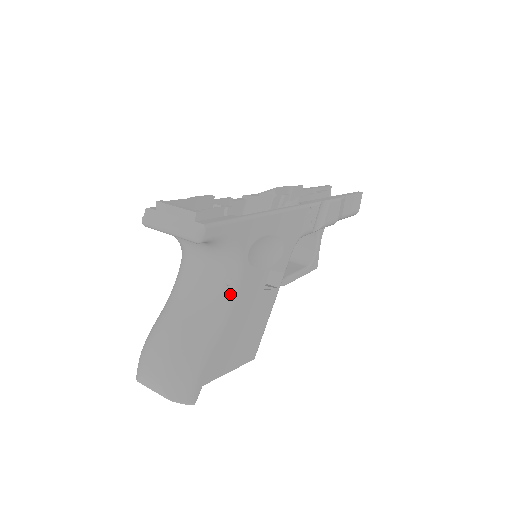
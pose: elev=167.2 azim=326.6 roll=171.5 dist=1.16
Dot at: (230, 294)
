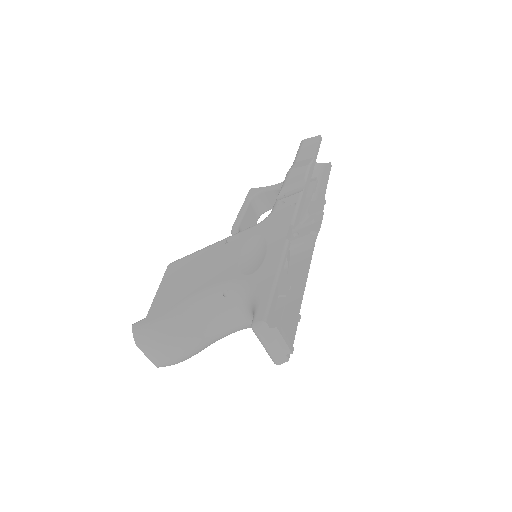
Dot at: occluded
